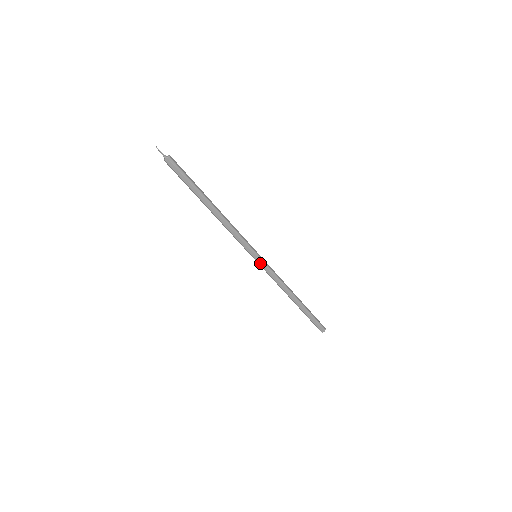
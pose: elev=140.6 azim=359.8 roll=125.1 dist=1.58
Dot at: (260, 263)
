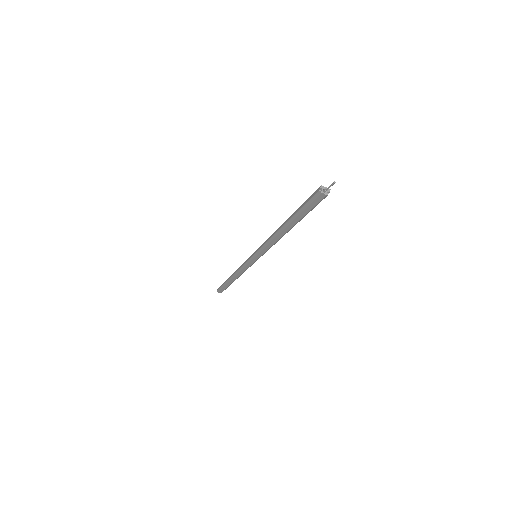
Dot at: (252, 261)
